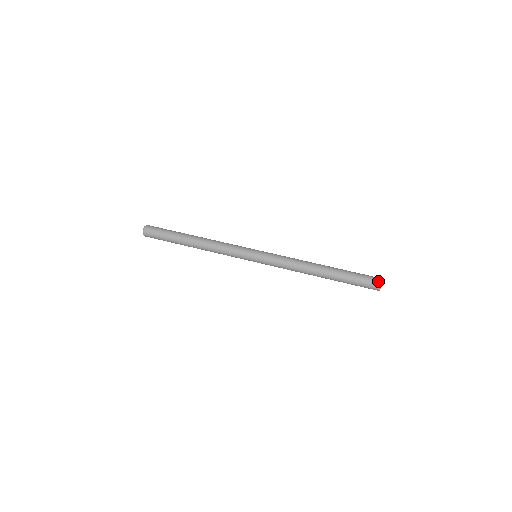
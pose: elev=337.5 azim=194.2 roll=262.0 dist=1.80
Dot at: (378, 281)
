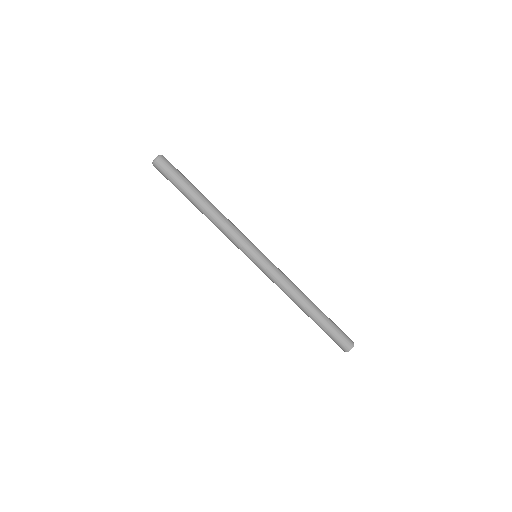
Dot at: (352, 342)
